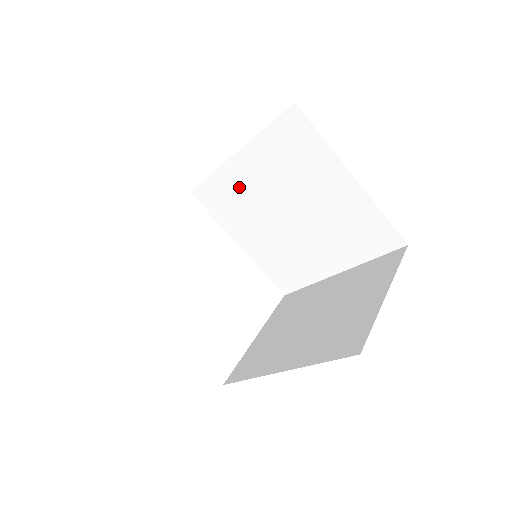
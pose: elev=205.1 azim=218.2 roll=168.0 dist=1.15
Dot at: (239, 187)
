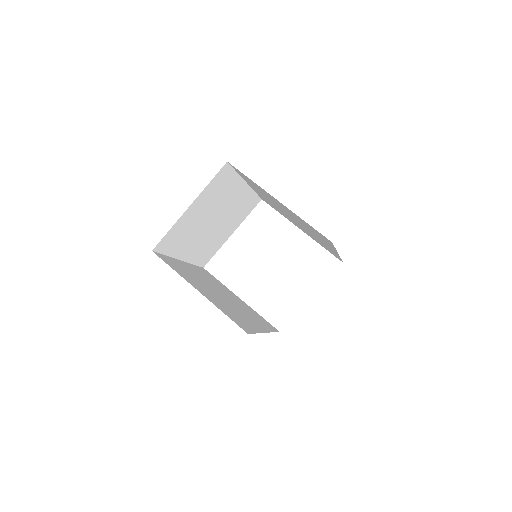
Dot at: (266, 199)
